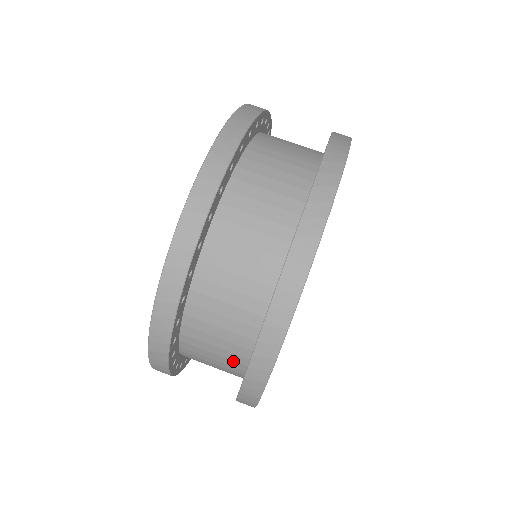
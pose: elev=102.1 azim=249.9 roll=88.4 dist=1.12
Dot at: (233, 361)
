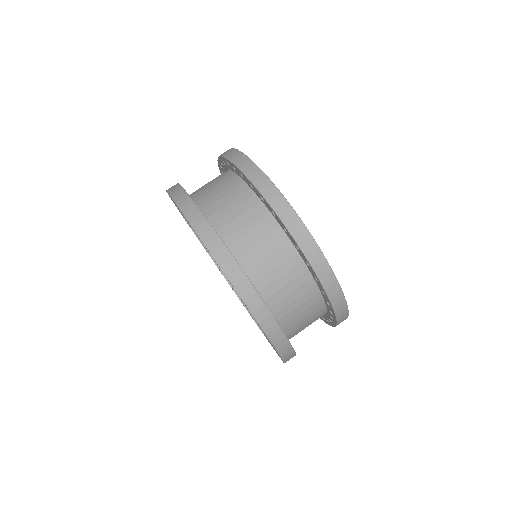
Dot at: occluded
